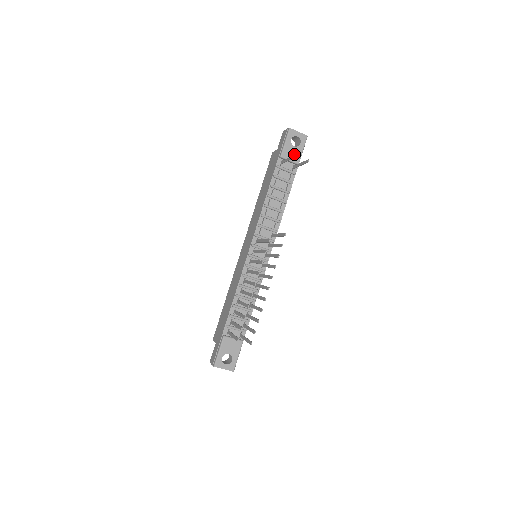
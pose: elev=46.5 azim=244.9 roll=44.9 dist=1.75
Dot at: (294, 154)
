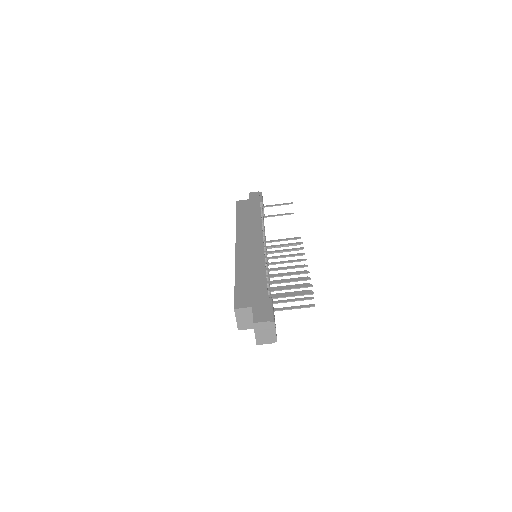
Dot at: occluded
